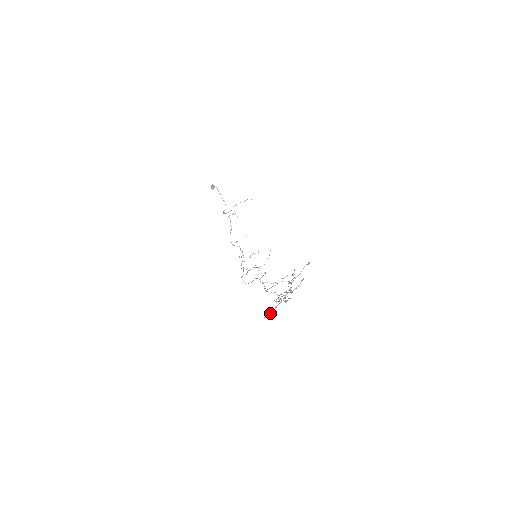
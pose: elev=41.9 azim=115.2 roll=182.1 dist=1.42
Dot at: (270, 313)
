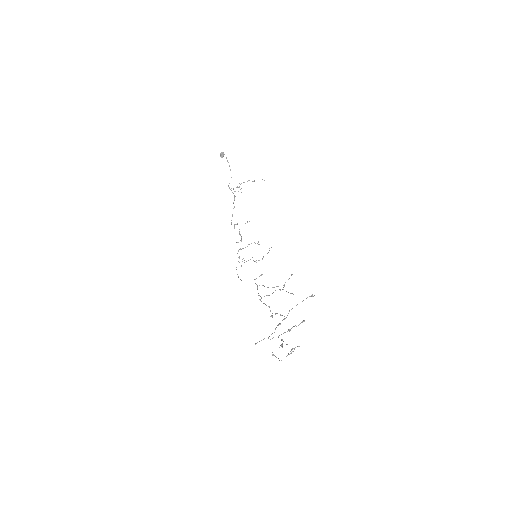
Dot at: (261, 340)
